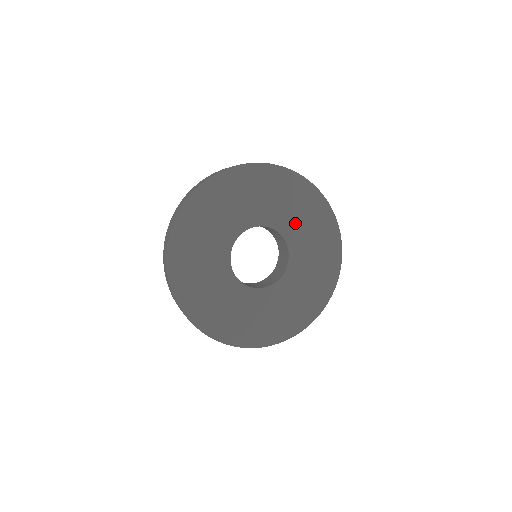
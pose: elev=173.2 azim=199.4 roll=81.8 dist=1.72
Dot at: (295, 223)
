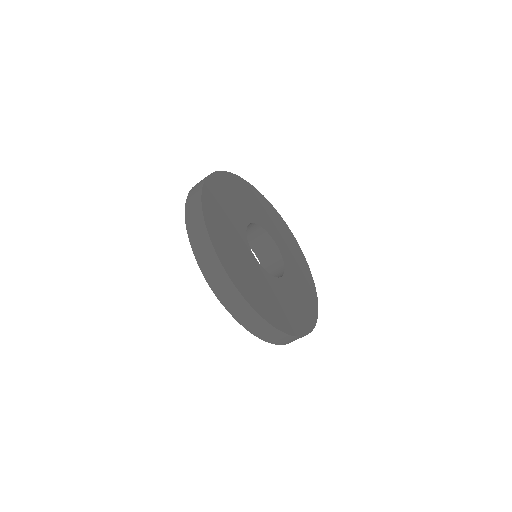
Dot at: (295, 287)
